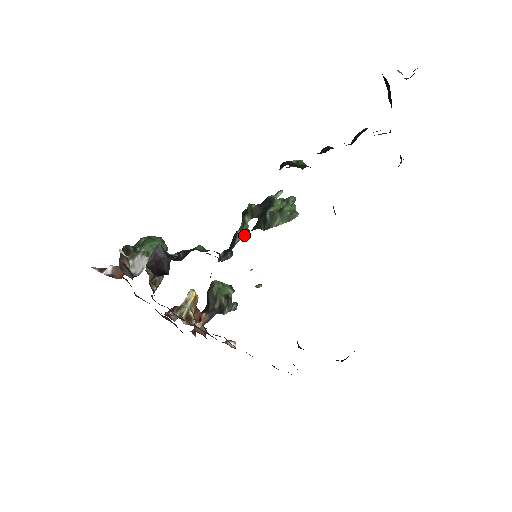
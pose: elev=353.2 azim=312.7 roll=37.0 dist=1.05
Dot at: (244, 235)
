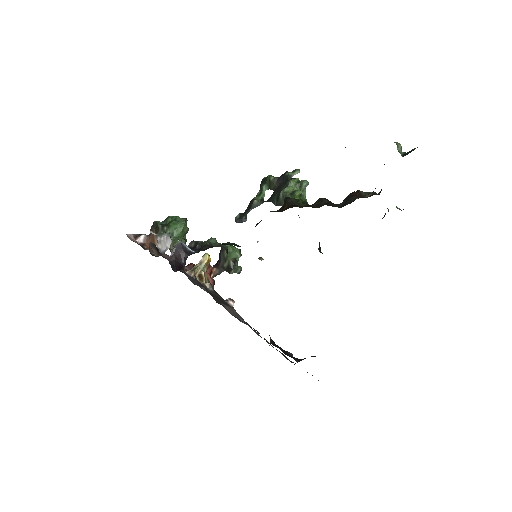
Dot at: (259, 204)
